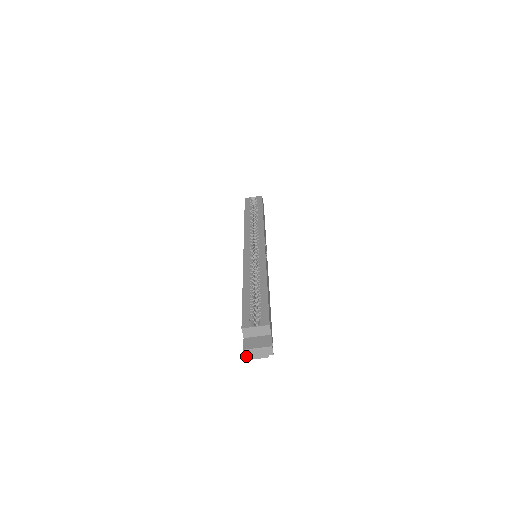
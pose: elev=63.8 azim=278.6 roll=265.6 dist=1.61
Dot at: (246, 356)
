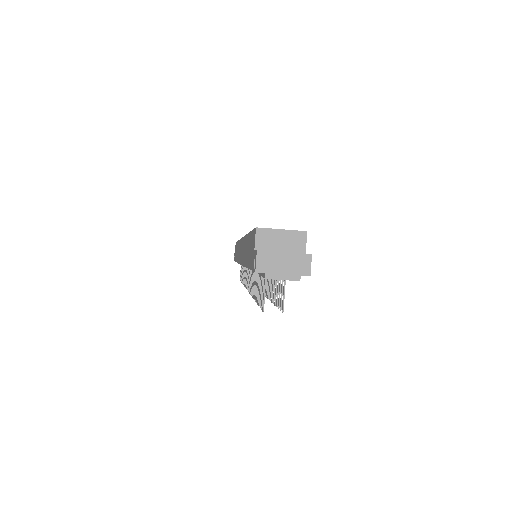
Dot at: (258, 268)
